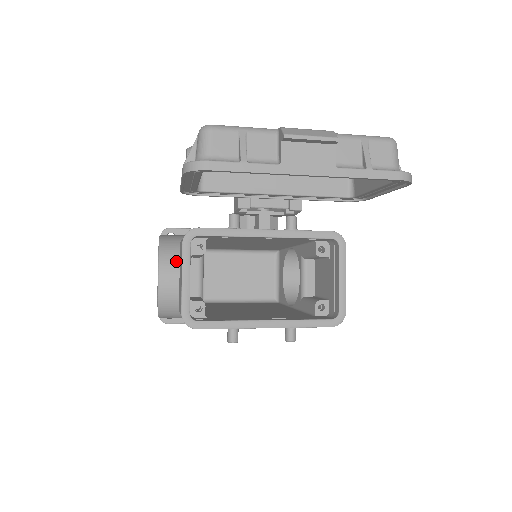
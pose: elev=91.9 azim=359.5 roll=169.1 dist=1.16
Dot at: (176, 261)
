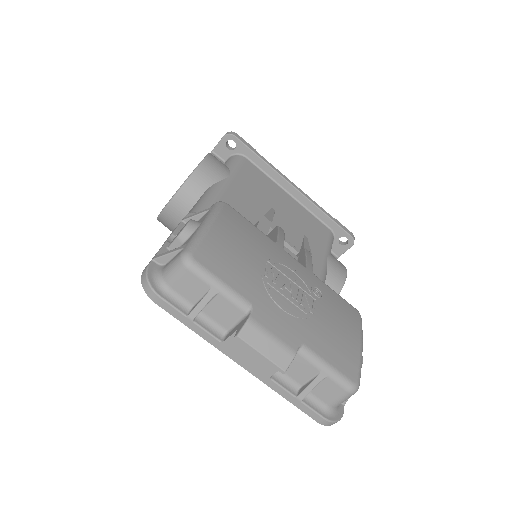
Dot at: (191, 204)
